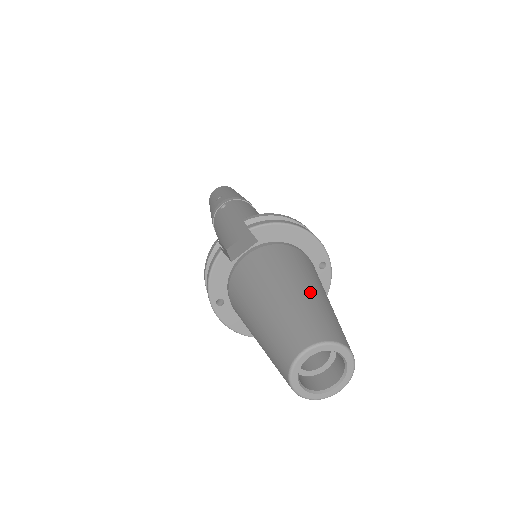
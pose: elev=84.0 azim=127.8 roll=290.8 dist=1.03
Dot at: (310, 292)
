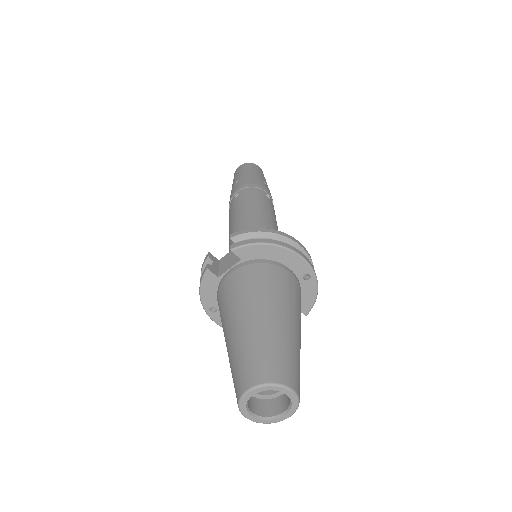
Dot at: (271, 324)
